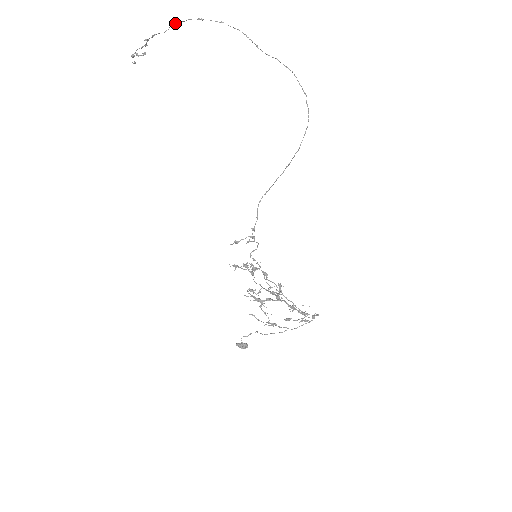
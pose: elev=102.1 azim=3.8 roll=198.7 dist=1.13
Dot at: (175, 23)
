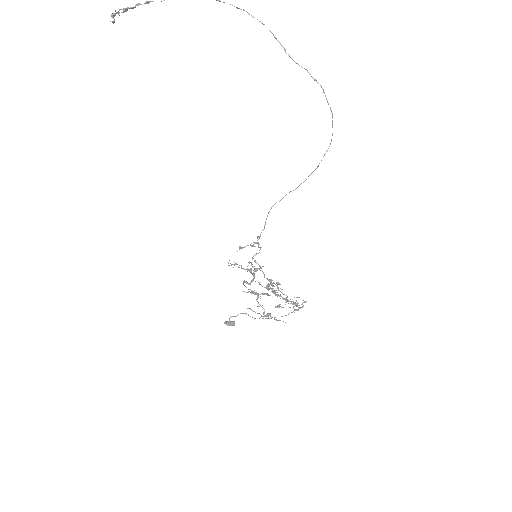
Dot at: out of frame
